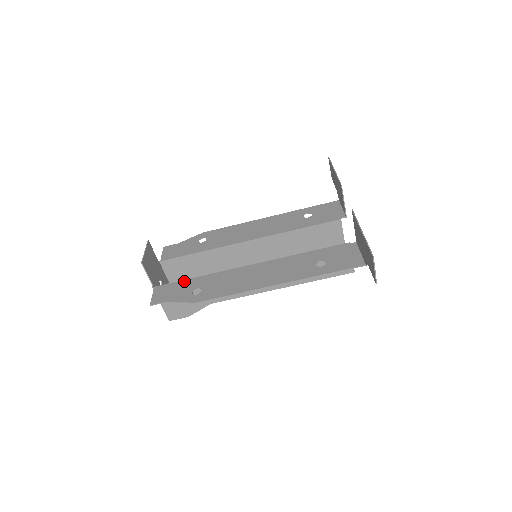
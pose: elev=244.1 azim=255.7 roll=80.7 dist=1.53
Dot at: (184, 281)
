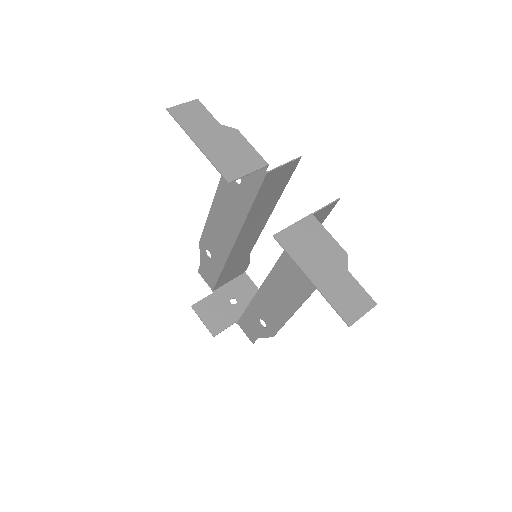
Dot at: (246, 313)
